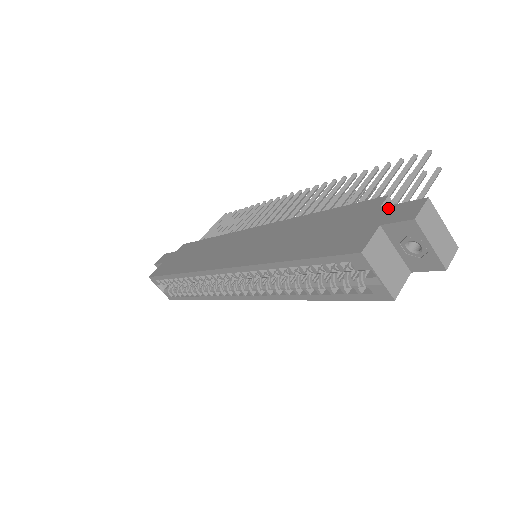
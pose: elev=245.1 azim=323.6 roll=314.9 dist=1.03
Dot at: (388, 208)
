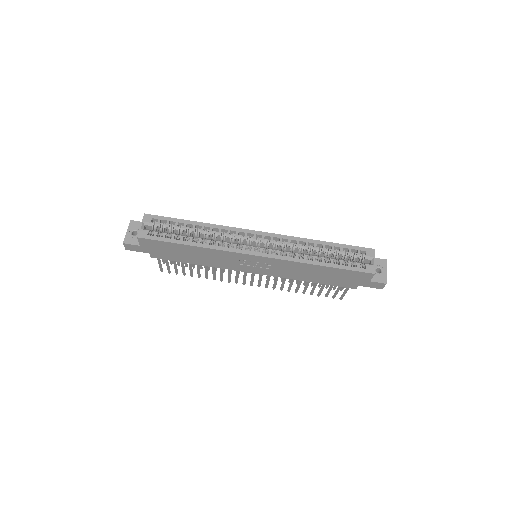
Dot at: occluded
